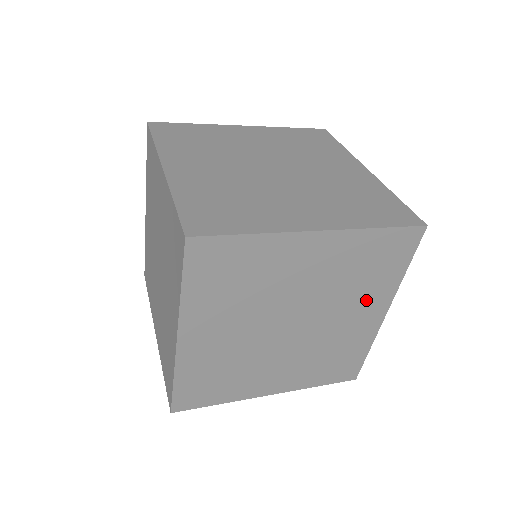
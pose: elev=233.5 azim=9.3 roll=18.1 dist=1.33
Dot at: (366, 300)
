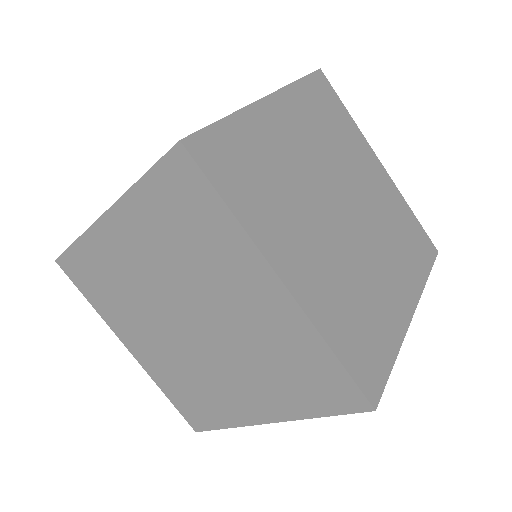
Dot at: (358, 156)
